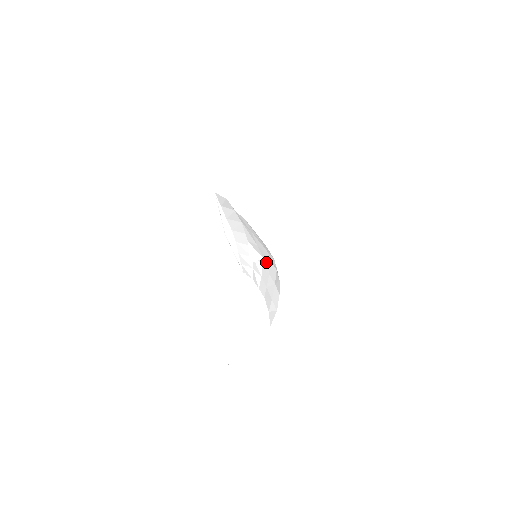
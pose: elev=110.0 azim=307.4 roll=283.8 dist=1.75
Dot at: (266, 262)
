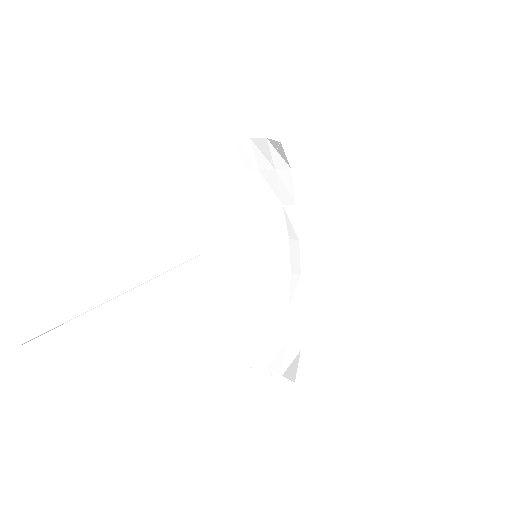
Dot at: (267, 286)
